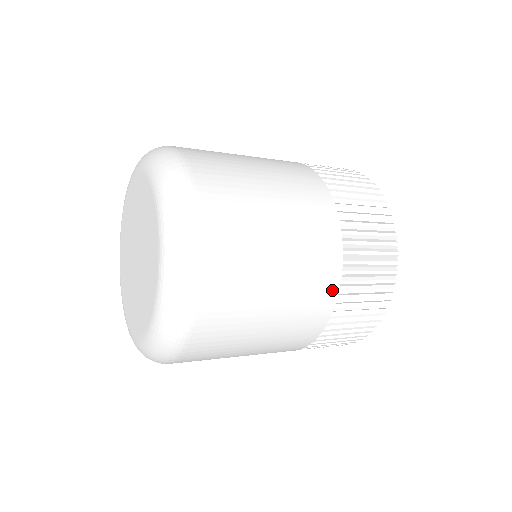
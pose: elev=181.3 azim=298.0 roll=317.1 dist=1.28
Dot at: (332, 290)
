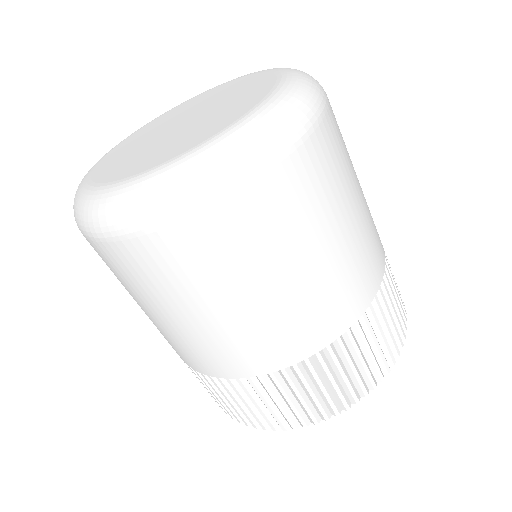
Dot at: (316, 343)
